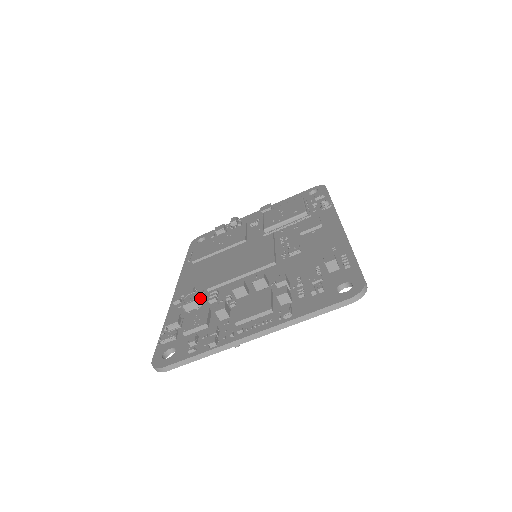
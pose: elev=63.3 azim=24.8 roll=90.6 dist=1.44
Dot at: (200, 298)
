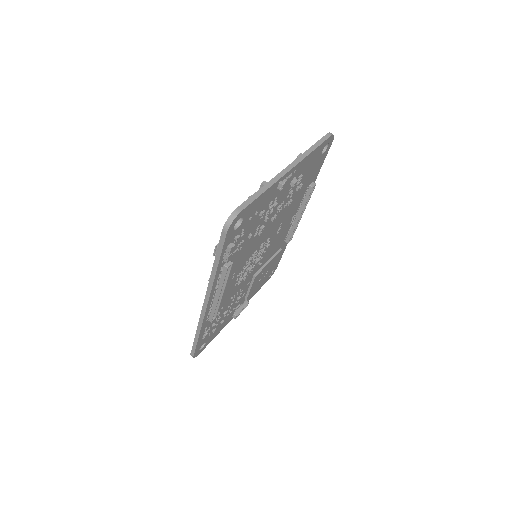
Dot at: occluded
